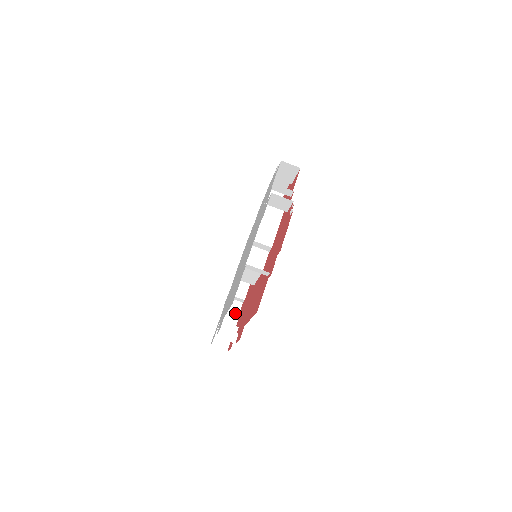
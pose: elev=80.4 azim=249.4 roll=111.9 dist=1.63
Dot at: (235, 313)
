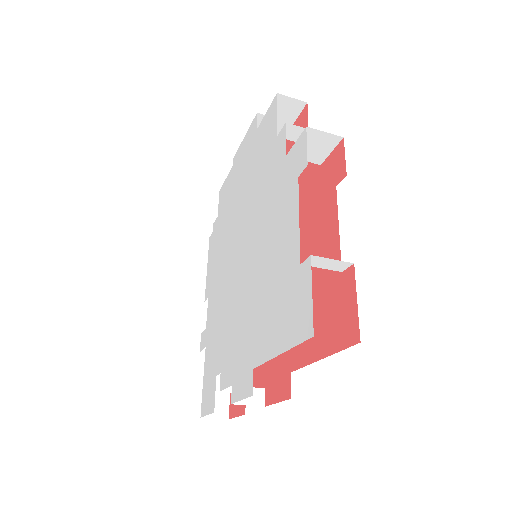
Dot at: occluded
